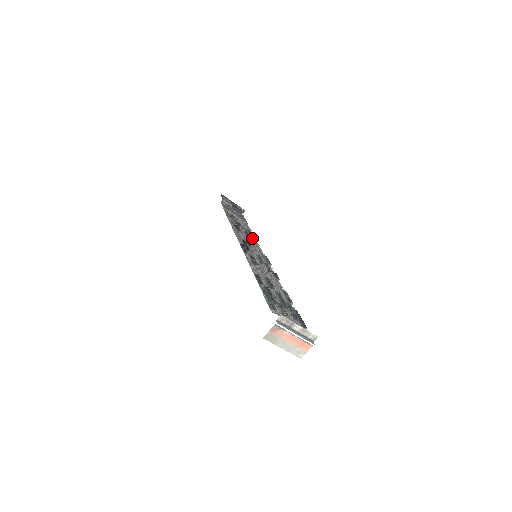
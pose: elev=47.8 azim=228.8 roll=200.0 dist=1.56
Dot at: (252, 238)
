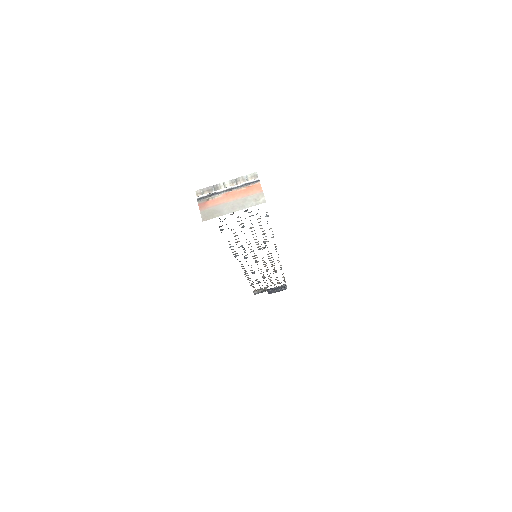
Dot at: occluded
